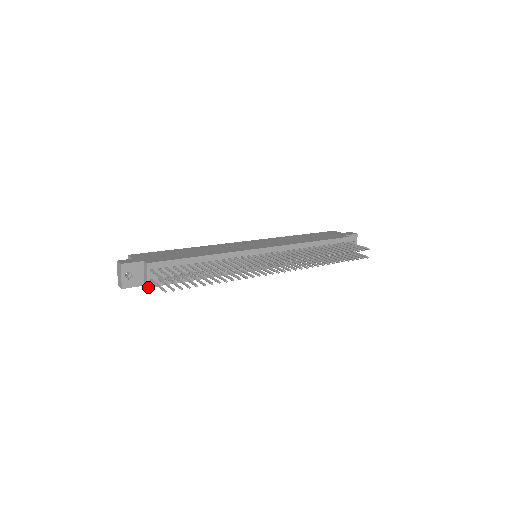
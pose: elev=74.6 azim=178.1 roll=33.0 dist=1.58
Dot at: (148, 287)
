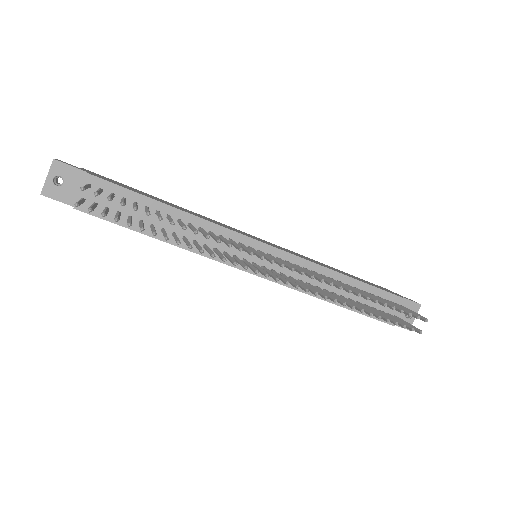
Dot at: (75, 208)
